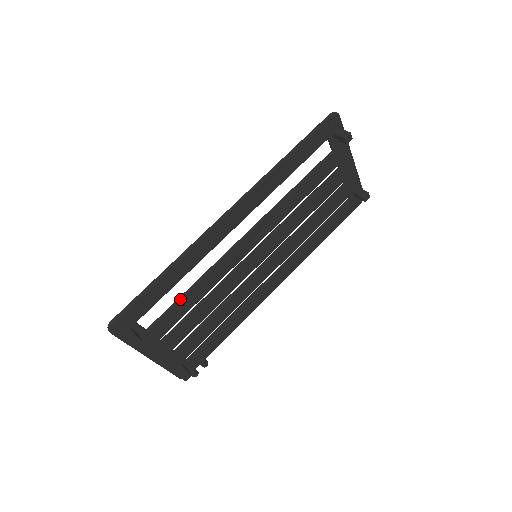
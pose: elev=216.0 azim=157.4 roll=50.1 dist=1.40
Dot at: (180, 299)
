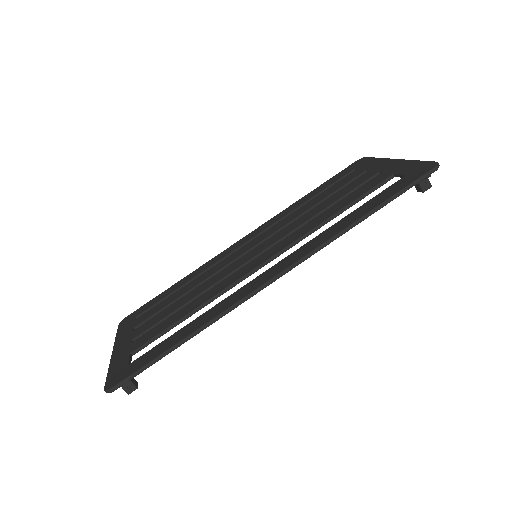
Dot at: occluded
